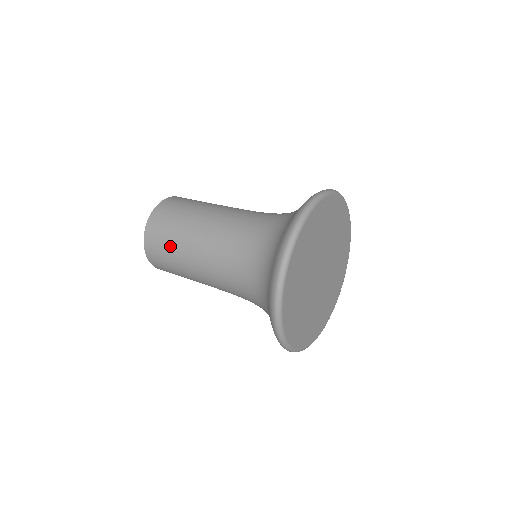
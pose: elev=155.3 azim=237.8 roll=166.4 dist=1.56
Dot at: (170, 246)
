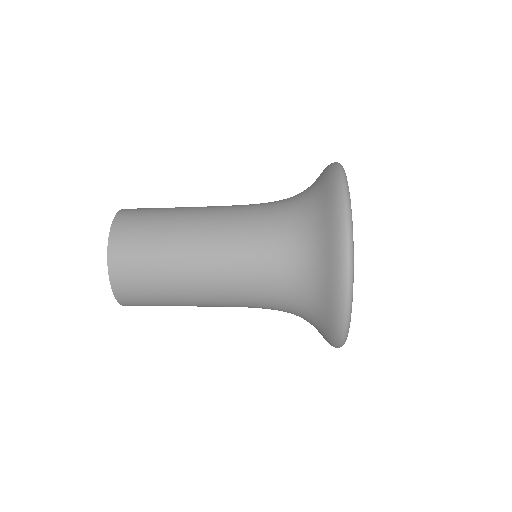
Dot at: (154, 263)
